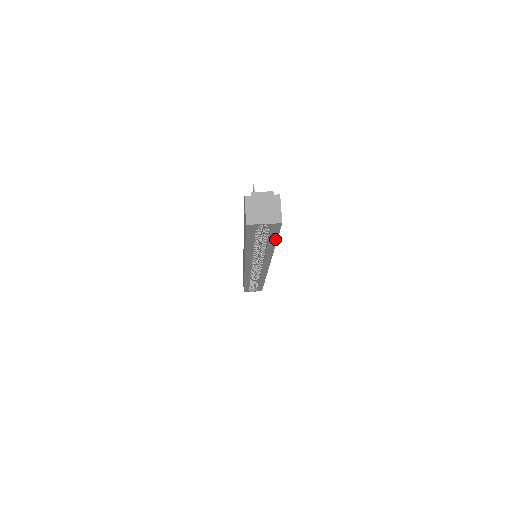
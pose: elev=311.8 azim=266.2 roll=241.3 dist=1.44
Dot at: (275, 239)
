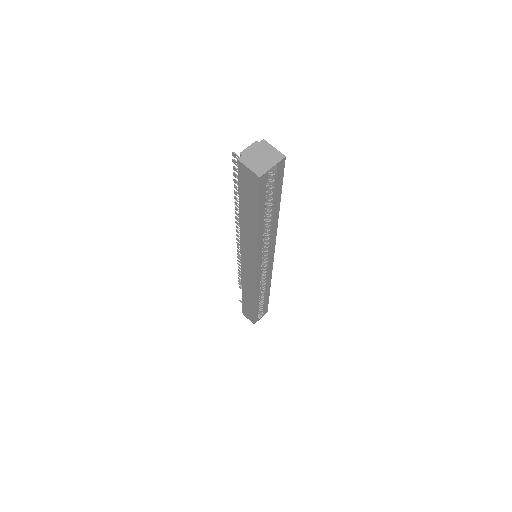
Dot at: (280, 194)
